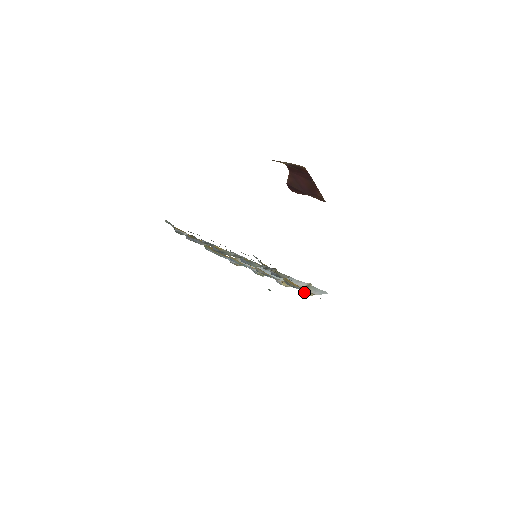
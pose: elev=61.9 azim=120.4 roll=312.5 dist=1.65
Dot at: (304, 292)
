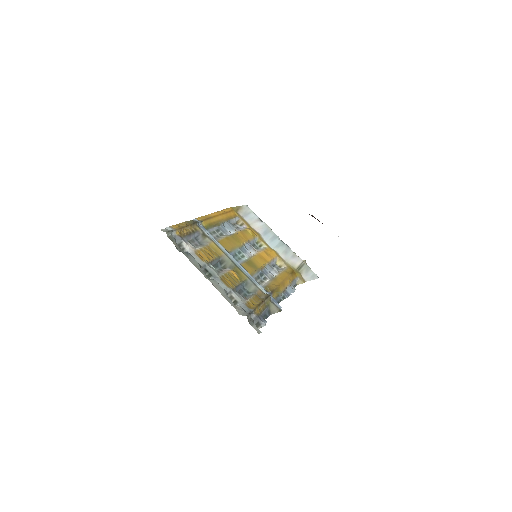
Dot at: (295, 280)
